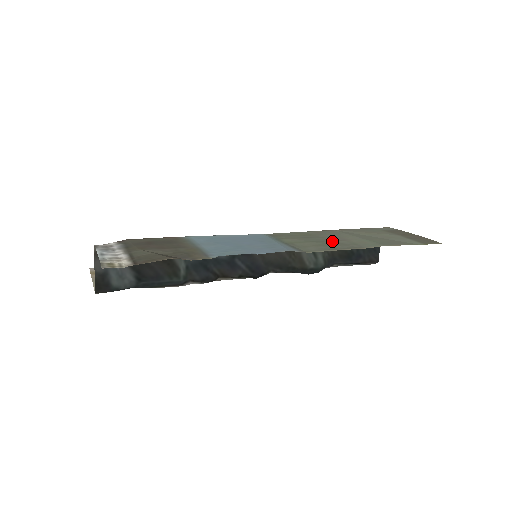
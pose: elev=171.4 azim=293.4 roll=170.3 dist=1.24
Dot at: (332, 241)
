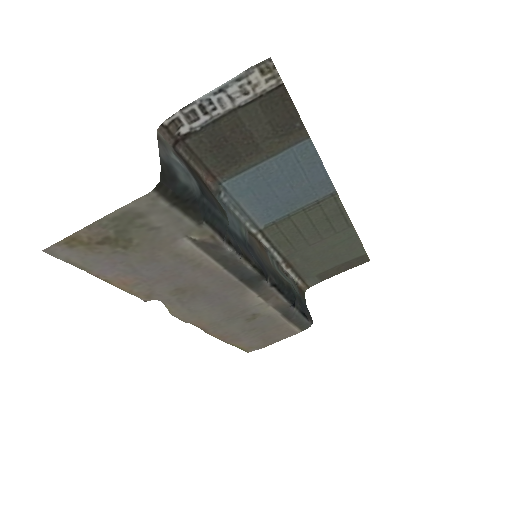
Dot at: (320, 232)
